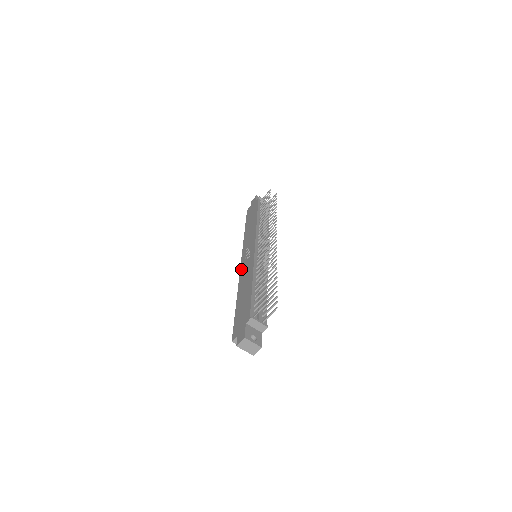
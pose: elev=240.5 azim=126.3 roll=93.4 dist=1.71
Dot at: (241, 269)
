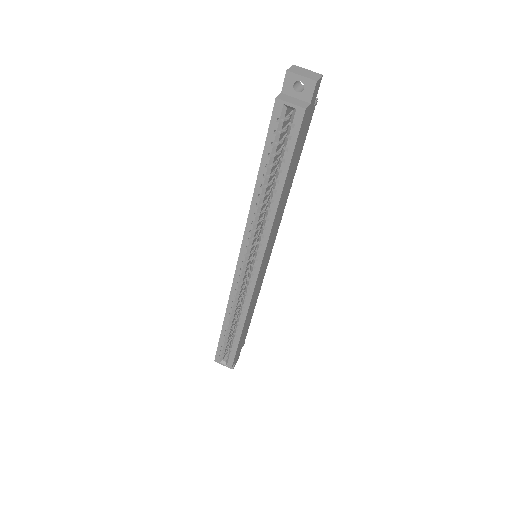
Dot at: (242, 242)
